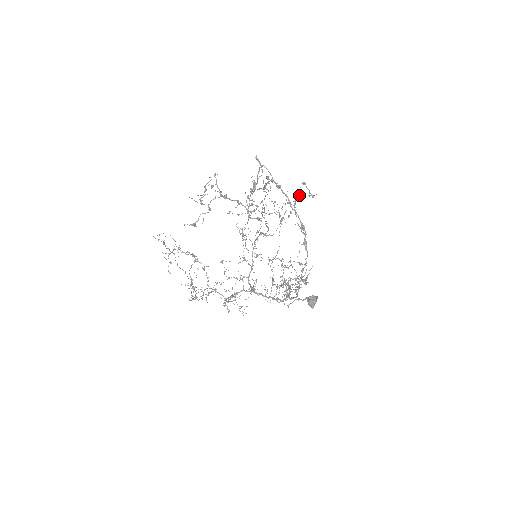
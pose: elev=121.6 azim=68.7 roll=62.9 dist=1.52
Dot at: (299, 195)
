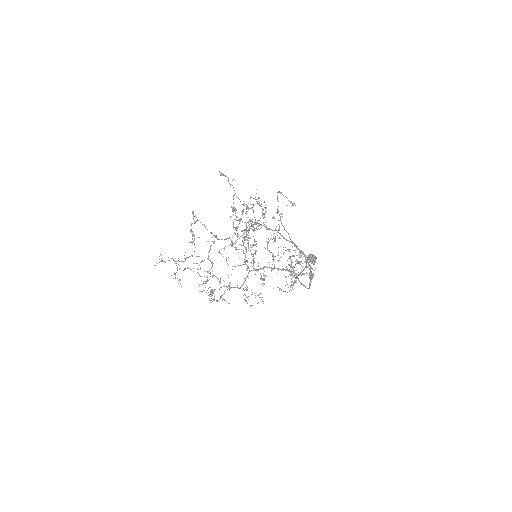
Dot at: (282, 213)
